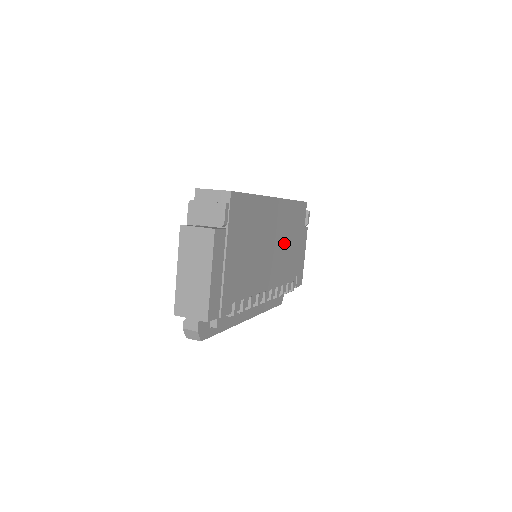
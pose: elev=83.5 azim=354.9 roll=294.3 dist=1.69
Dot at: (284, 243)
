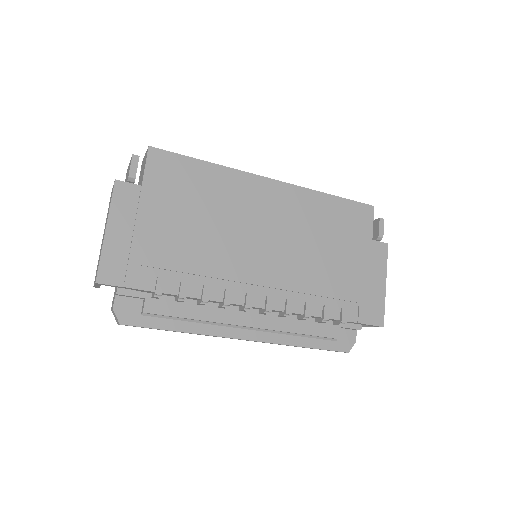
Dot at: (305, 244)
